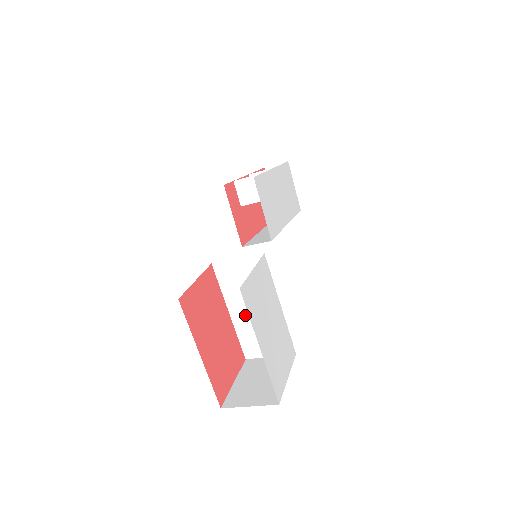
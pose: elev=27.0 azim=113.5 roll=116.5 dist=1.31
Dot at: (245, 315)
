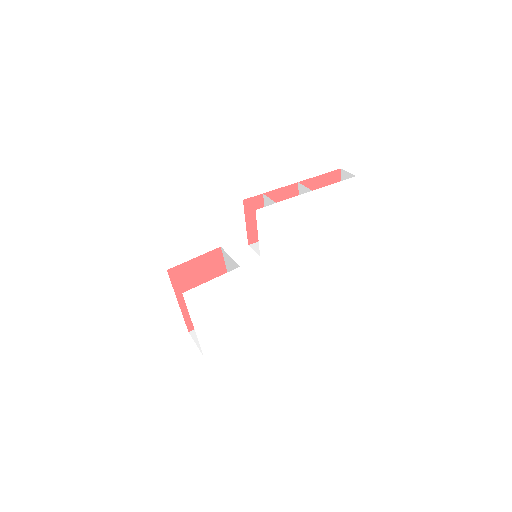
Dot at: occluded
